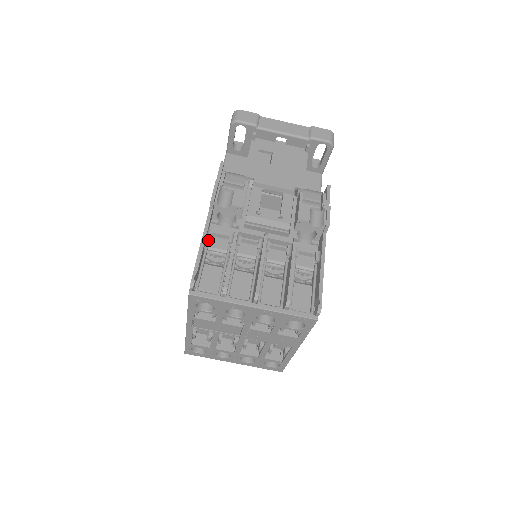
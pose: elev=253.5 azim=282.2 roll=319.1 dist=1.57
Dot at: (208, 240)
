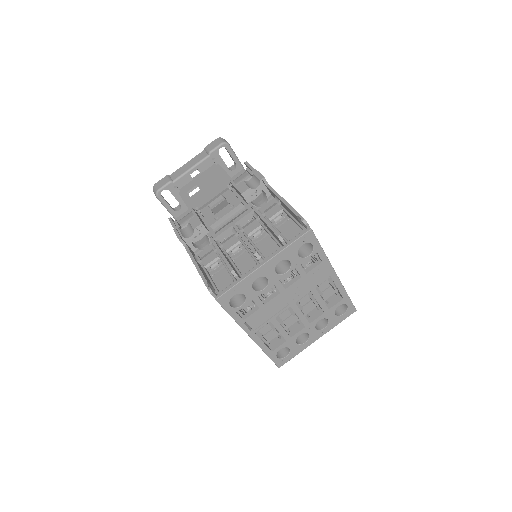
Dot at: (201, 264)
